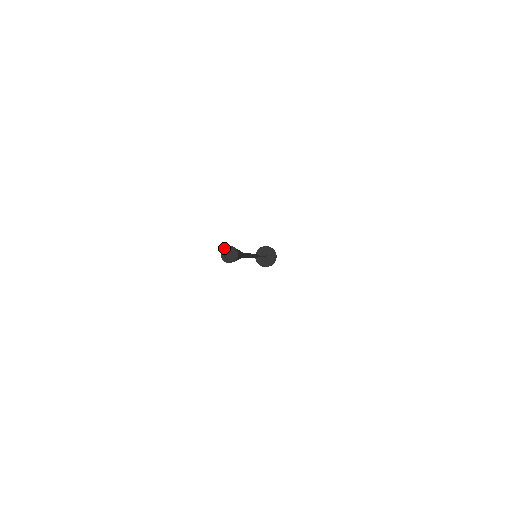
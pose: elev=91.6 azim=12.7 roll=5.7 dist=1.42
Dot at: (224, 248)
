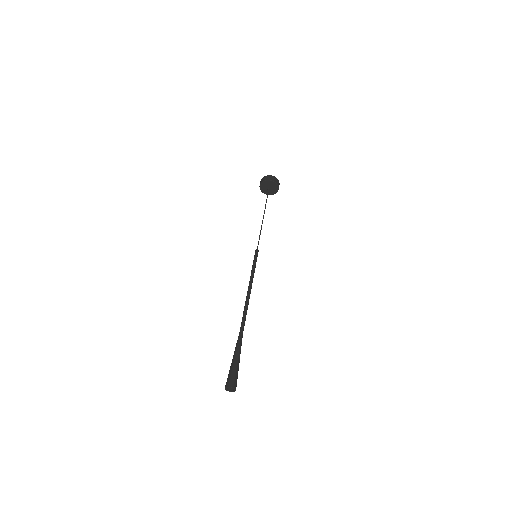
Dot at: (225, 388)
